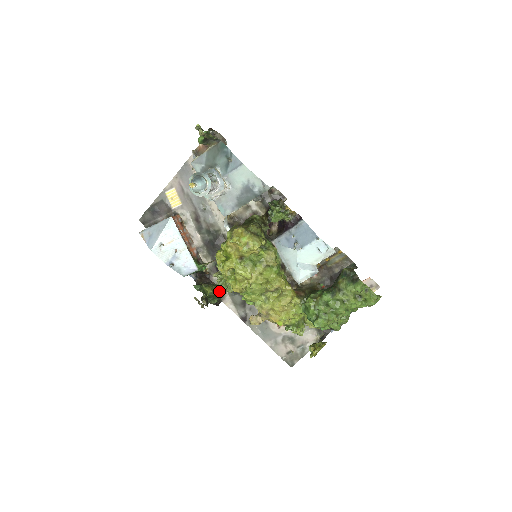
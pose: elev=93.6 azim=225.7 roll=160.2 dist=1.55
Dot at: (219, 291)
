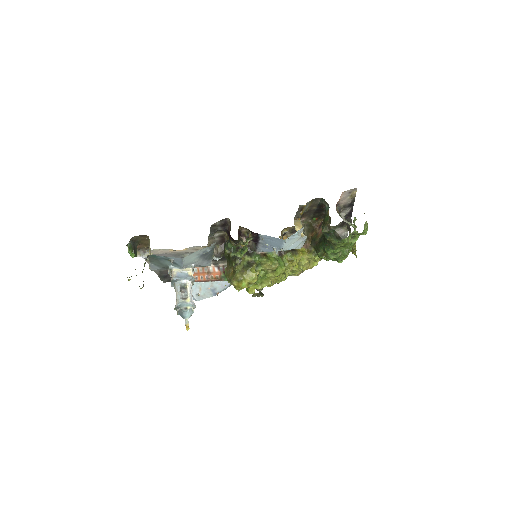
Dot at: occluded
